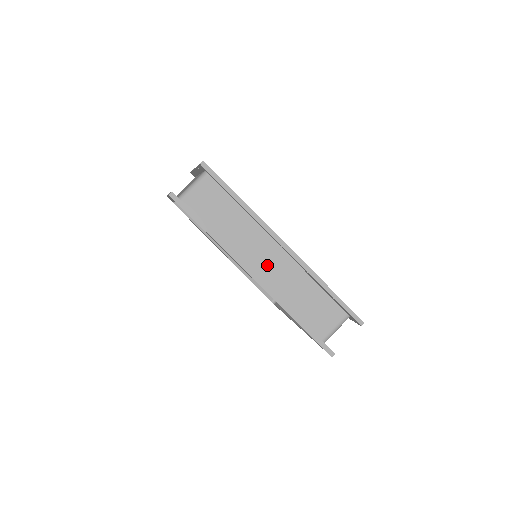
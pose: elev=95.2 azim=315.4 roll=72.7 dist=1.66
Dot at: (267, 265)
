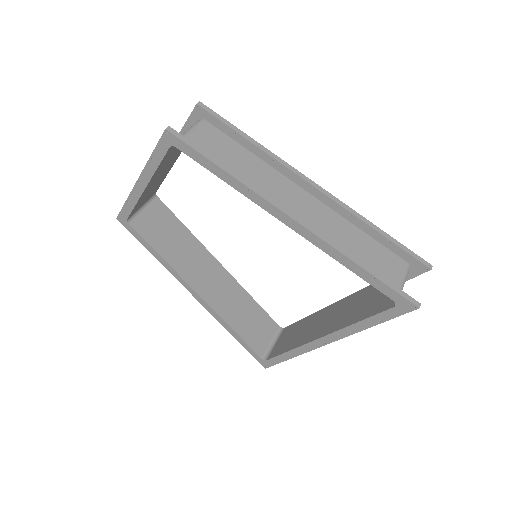
Dot at: (302, 212)
